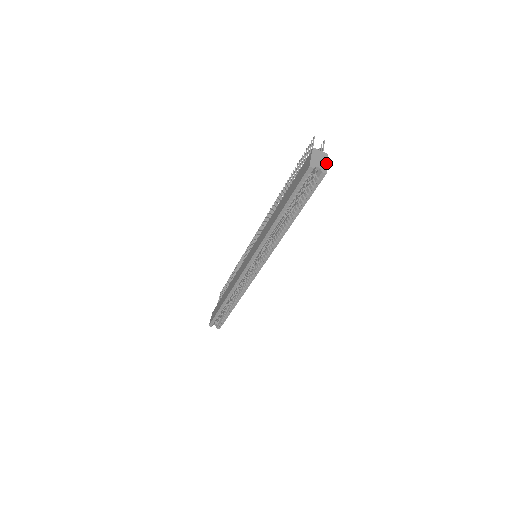
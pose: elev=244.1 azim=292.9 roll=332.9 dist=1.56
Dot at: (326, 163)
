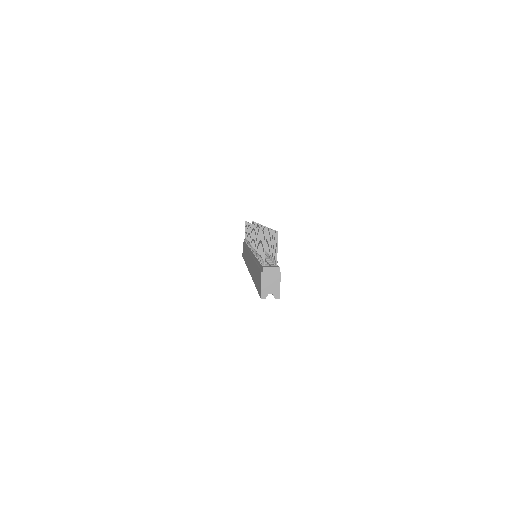
Dot at: (278, 283)
